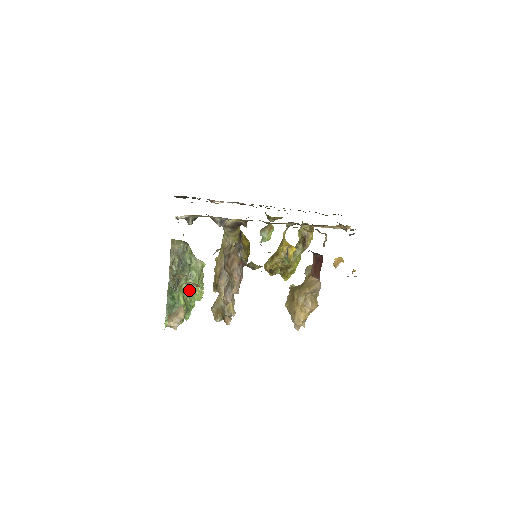
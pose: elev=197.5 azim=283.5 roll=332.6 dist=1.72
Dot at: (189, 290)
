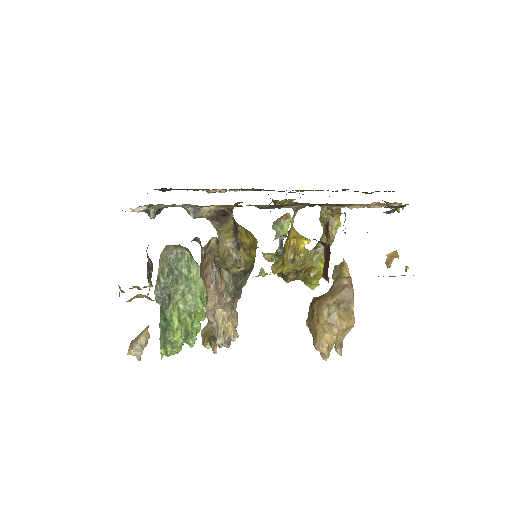
Dot at: (188, 308)
